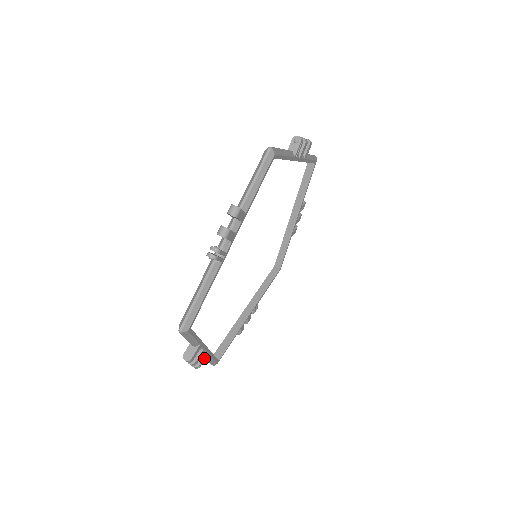
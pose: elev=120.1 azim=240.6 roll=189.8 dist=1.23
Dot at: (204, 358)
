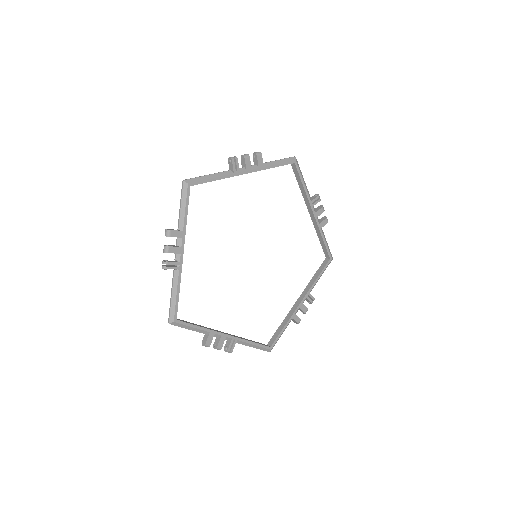
Dot at: (174, 266)
